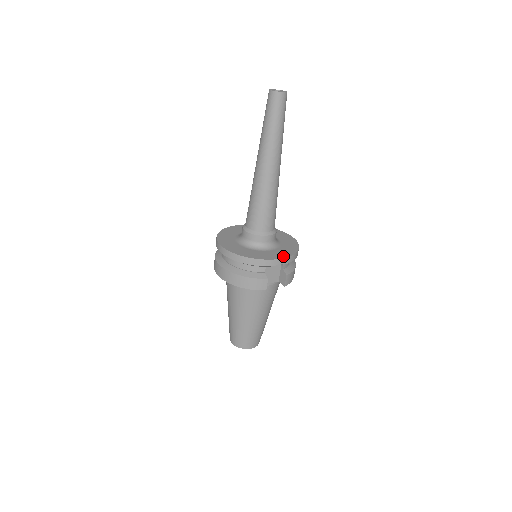
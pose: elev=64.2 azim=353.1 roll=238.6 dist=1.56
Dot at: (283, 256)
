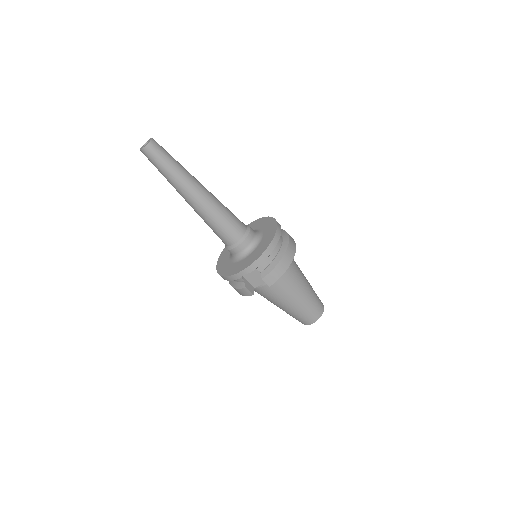
Dot at: (244, 267)
